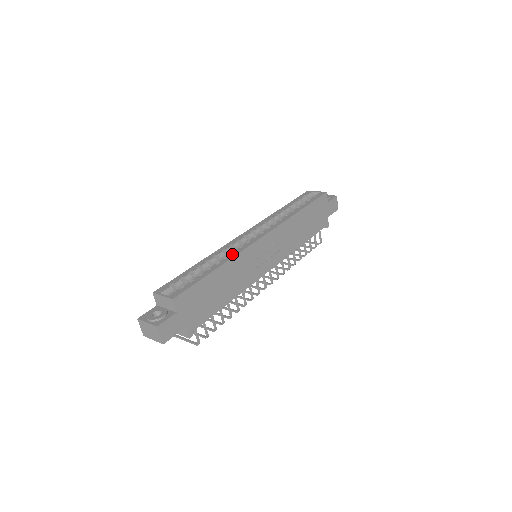
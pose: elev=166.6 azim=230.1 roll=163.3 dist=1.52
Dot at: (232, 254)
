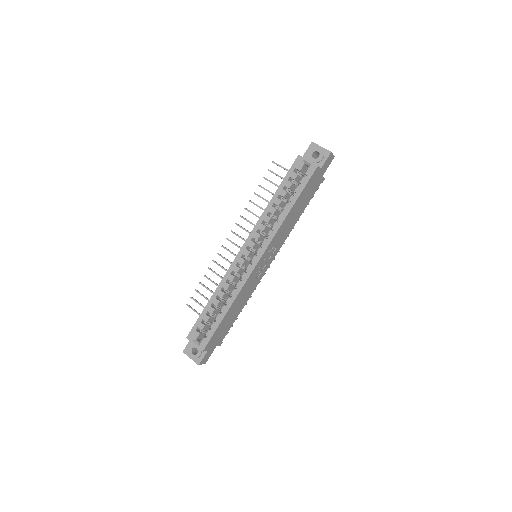
Dot at: (235, 291)
